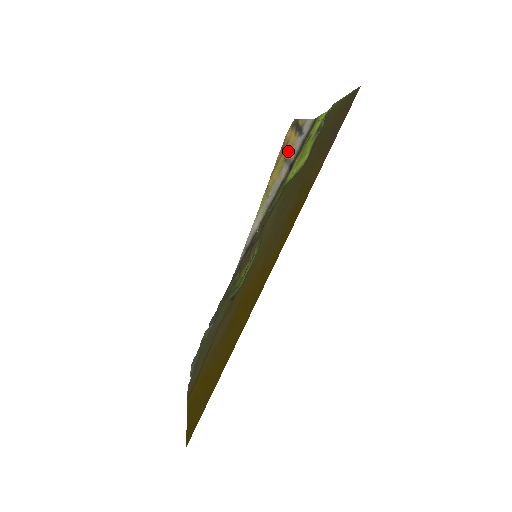
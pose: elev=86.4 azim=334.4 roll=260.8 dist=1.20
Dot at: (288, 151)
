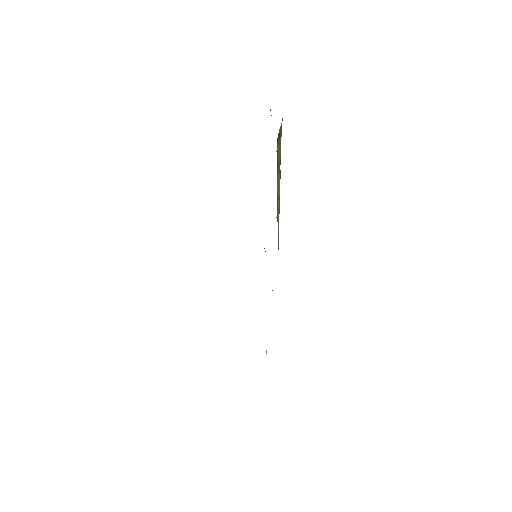
Dot at: (278, 160)
